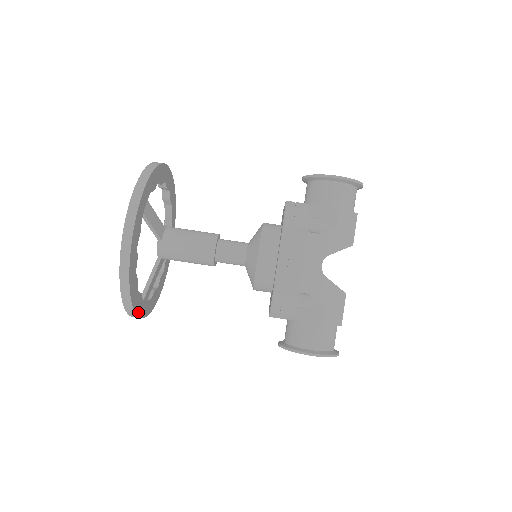
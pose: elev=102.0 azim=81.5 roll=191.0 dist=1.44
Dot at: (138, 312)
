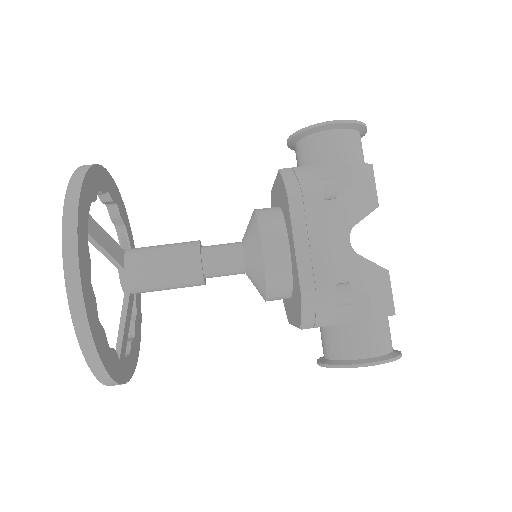
Dot at: (116, 377)
